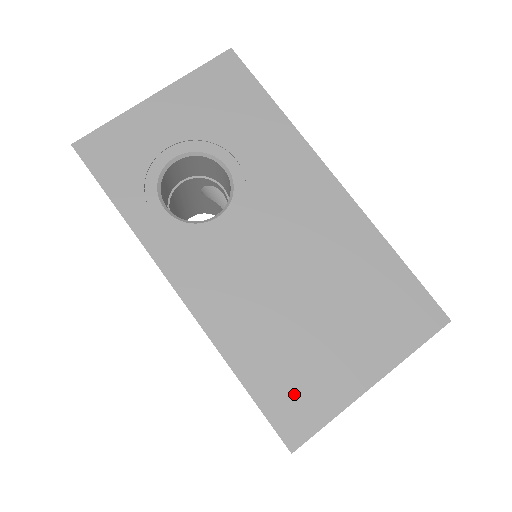
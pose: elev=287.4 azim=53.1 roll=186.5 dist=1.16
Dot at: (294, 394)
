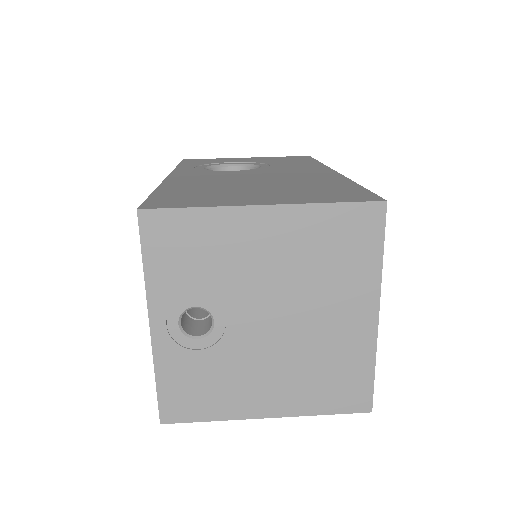
Dot at: (184, 198)
